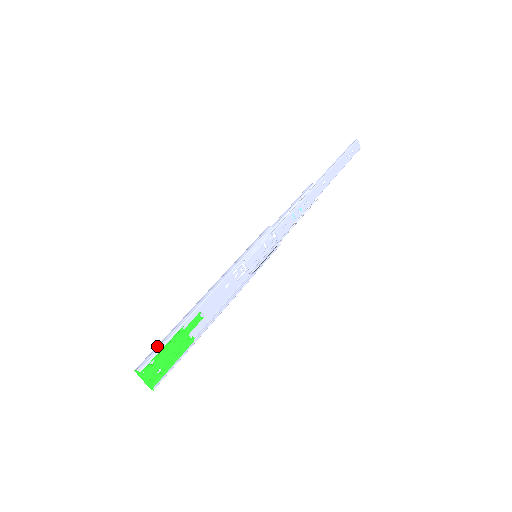
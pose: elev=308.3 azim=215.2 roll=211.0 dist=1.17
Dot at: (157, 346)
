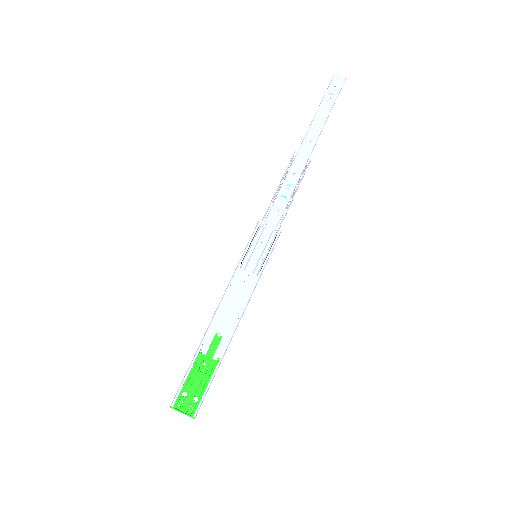
Dot at: (183, 379)
